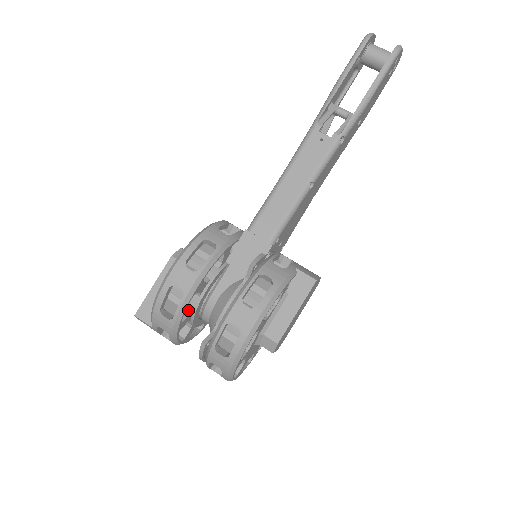
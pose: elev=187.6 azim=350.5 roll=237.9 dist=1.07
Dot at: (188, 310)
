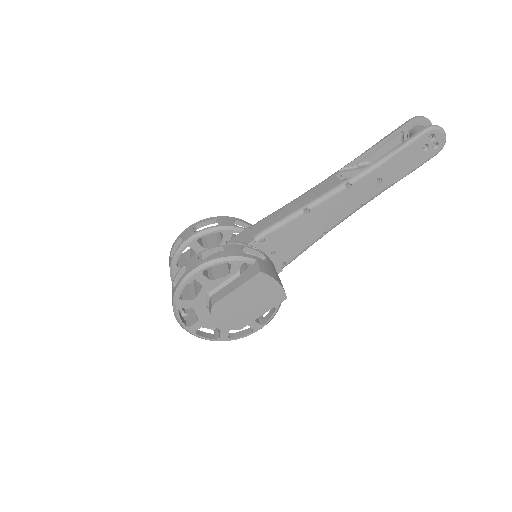
Dot at: occluded
